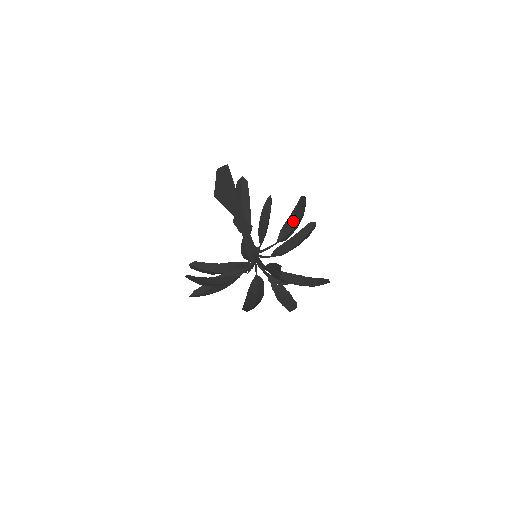
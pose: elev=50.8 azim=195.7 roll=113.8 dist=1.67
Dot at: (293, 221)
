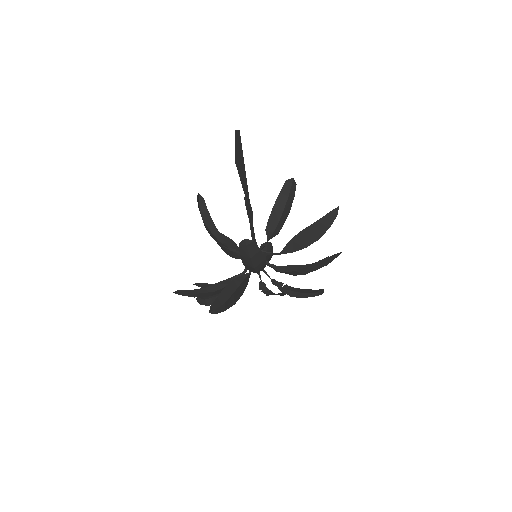
Dot at: (276, 215)
